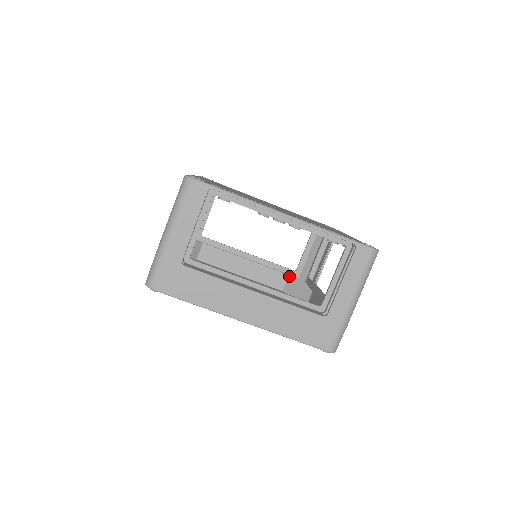
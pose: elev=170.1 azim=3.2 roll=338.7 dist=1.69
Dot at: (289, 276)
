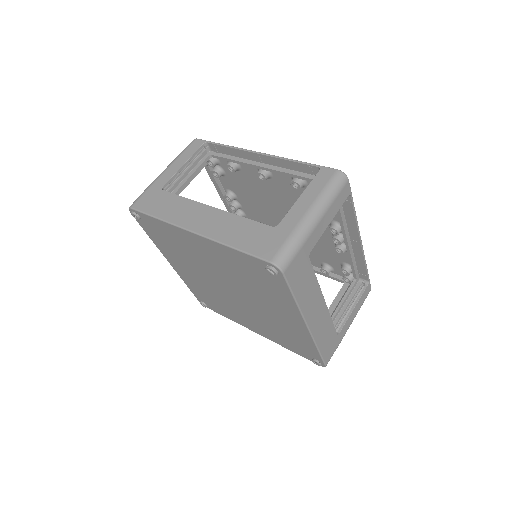
Dot at: occluded
